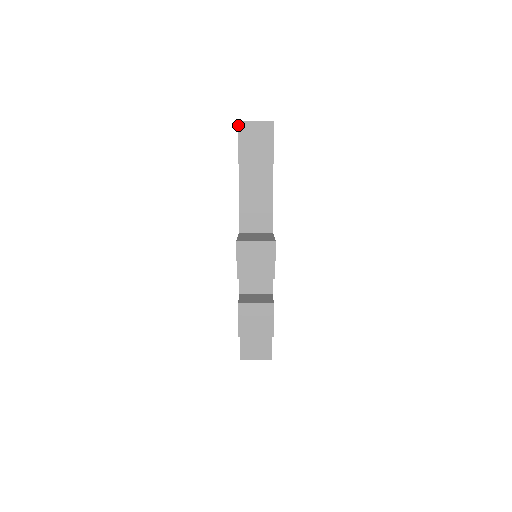
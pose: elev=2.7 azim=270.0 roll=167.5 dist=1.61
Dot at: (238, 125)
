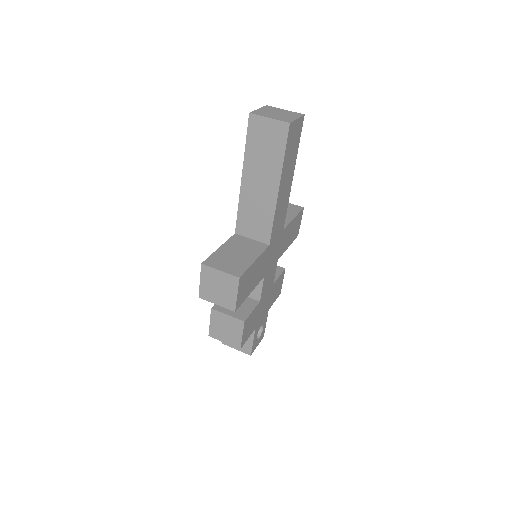
Dot at: occluded
